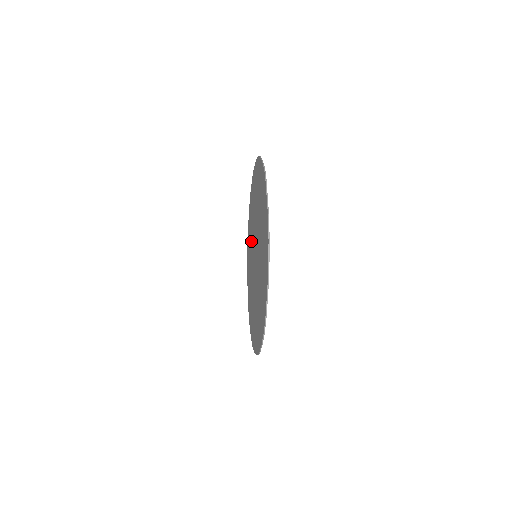
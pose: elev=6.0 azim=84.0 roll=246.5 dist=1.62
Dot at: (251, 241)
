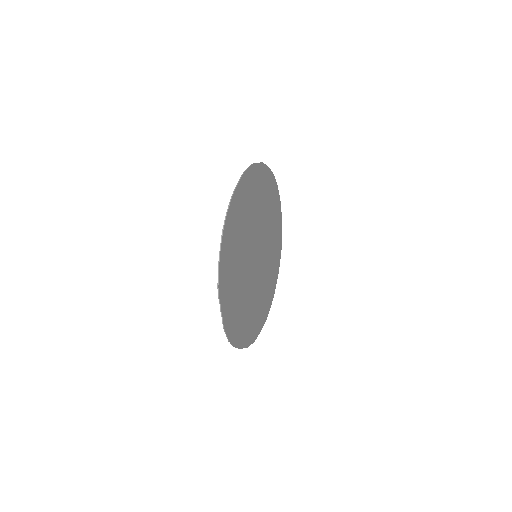
Dot at: (261, 212)
